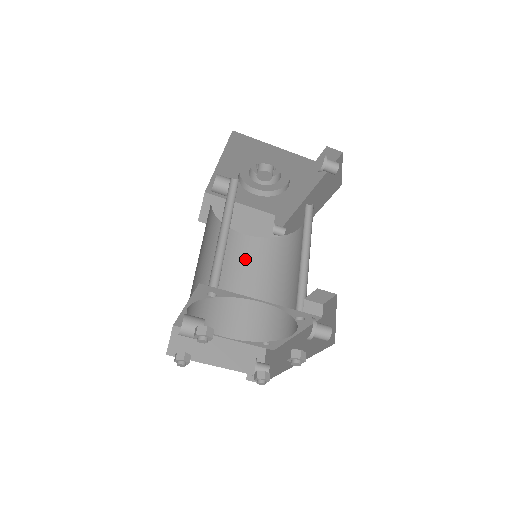
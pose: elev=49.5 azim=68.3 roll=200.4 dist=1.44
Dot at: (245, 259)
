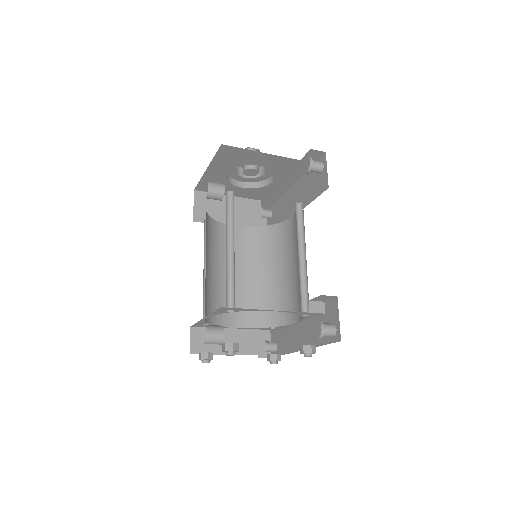
Dot at: (242, 251)
